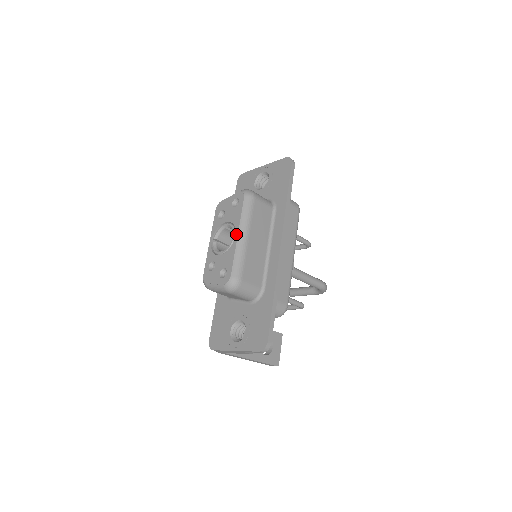
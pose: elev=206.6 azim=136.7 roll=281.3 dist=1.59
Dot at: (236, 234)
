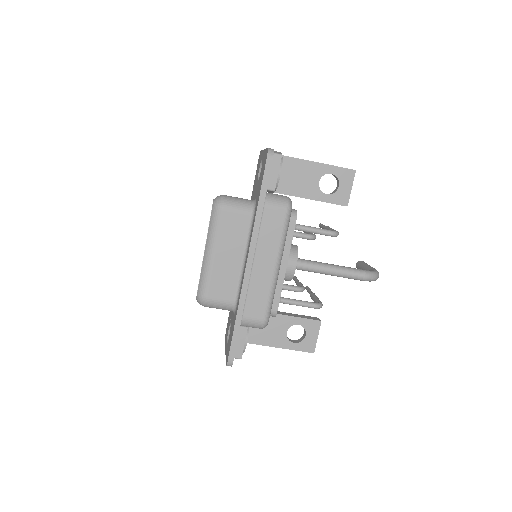
Dot at: (204, 250)
